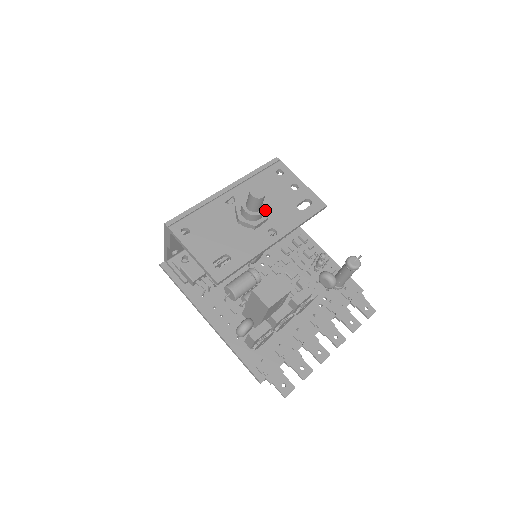
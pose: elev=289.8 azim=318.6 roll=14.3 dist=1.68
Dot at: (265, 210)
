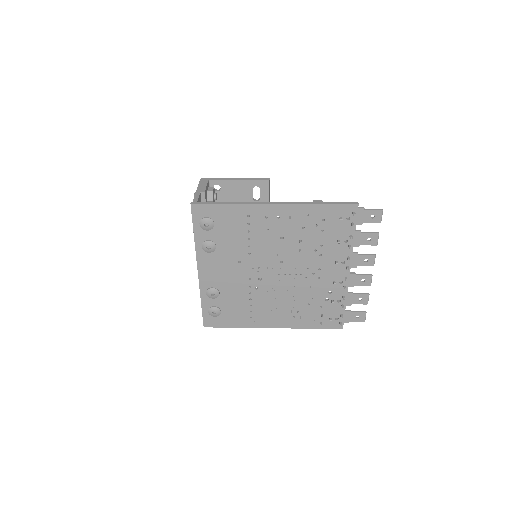
Dot at: occluded
